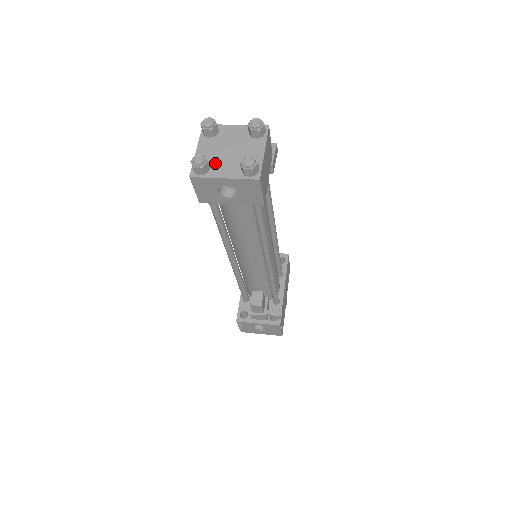
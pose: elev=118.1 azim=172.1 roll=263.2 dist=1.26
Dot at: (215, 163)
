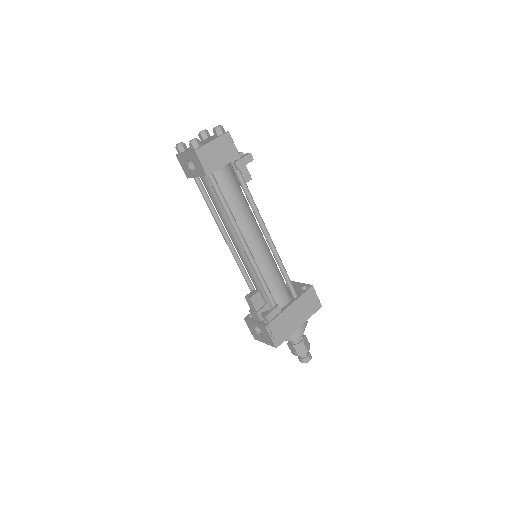
Dot at: (190, 148)
